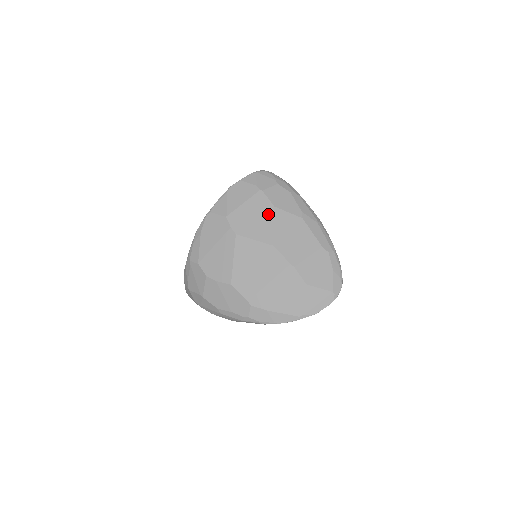
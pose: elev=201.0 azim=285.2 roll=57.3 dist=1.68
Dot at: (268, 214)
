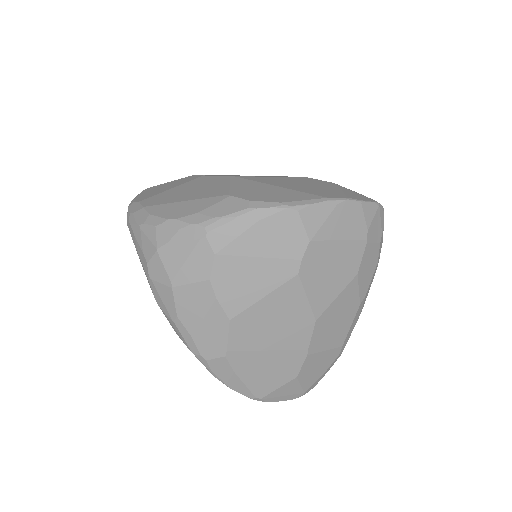
Dot at: (345, 278)
